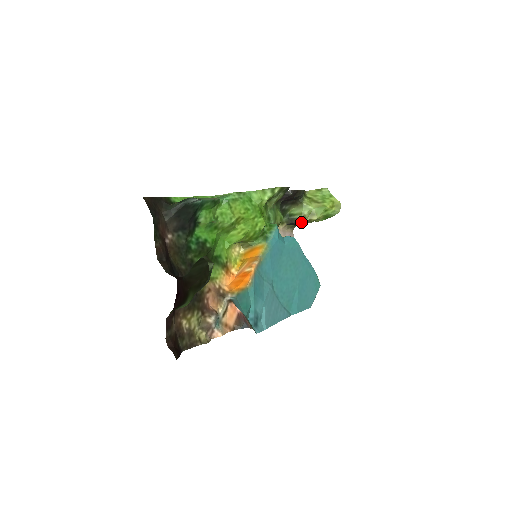
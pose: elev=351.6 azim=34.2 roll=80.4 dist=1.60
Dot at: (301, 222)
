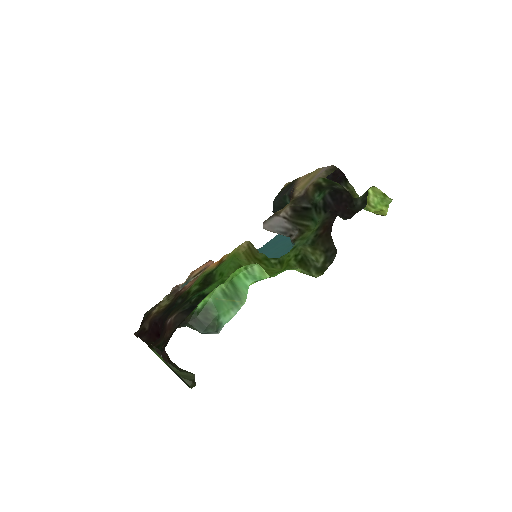
Dot at: occluded
